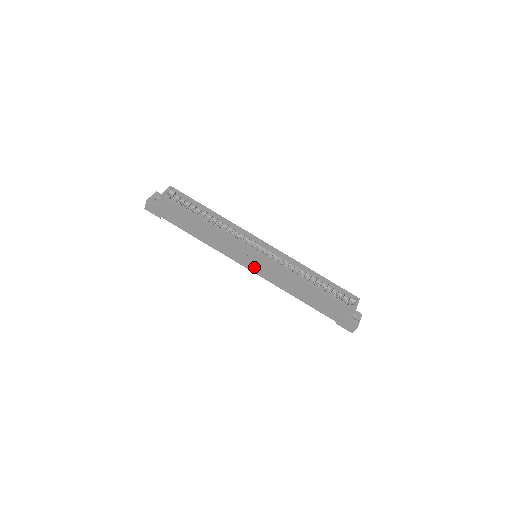
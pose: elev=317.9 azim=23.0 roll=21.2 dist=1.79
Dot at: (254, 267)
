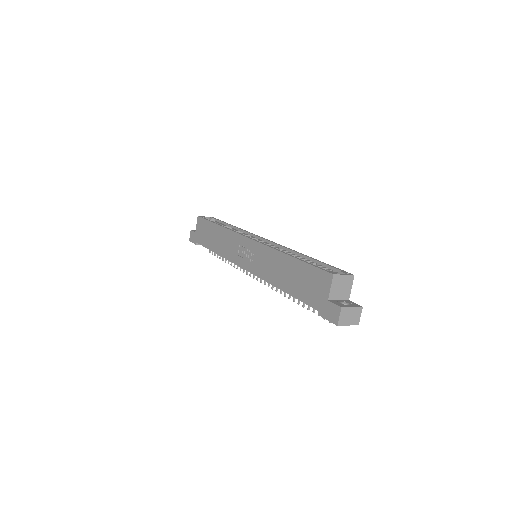
Dot at: (248, 262)
